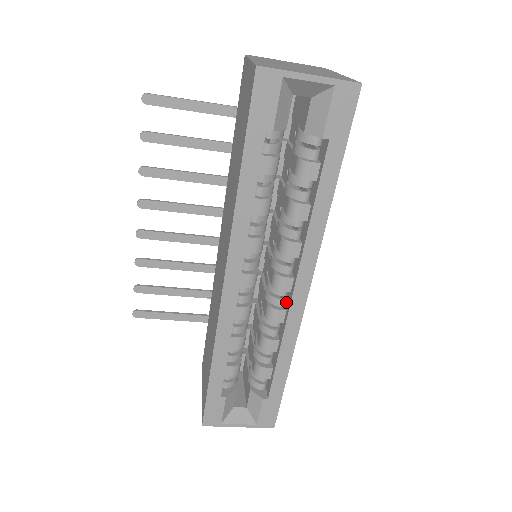
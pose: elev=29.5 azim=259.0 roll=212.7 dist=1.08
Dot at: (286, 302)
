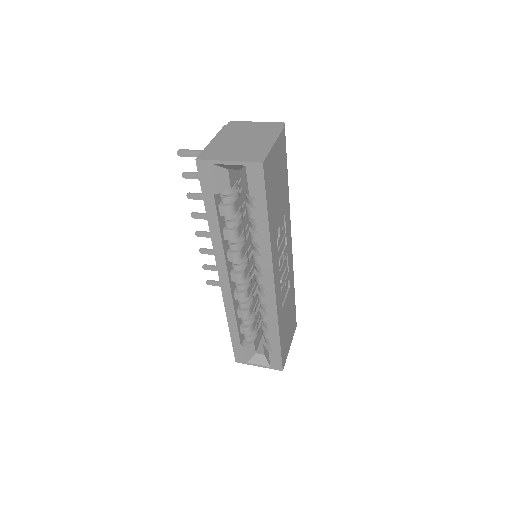
Dot at: occluded
